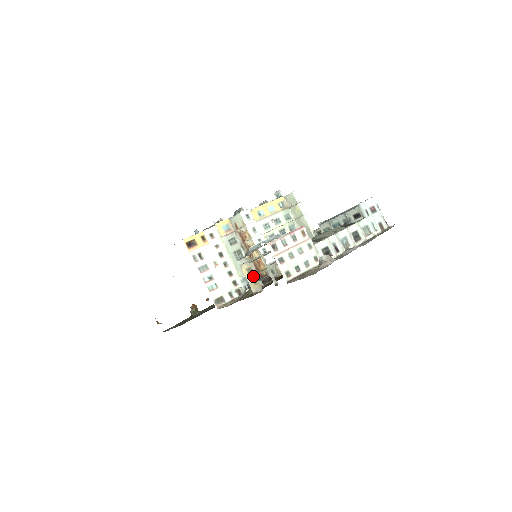
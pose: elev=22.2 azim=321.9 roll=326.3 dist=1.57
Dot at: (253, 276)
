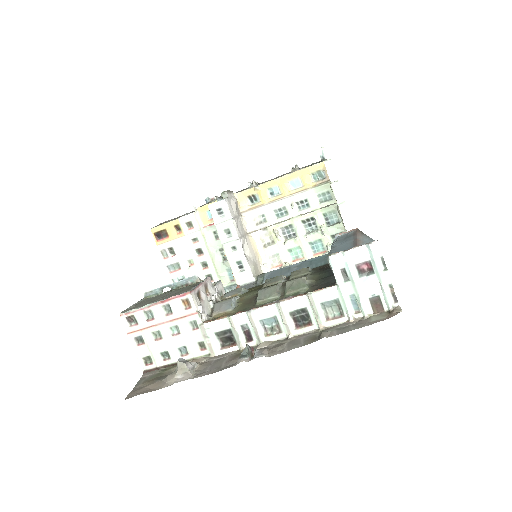
Dot at: occluded
